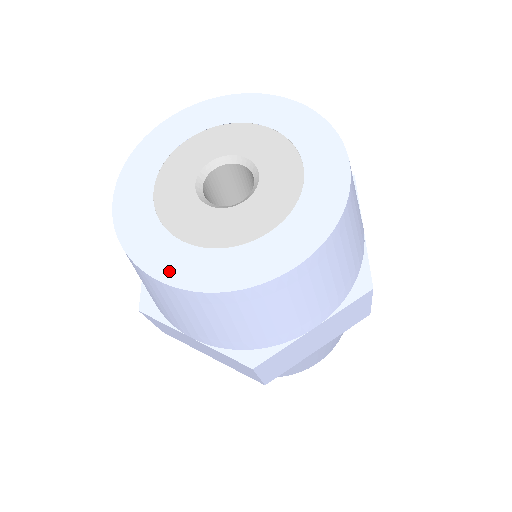
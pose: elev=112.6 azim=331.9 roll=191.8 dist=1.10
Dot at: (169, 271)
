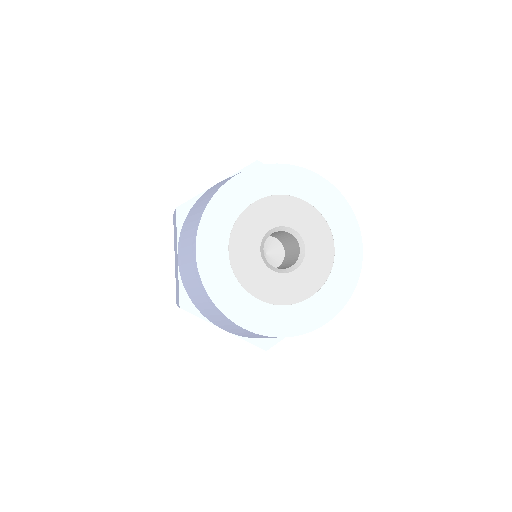
Dot at: (324, 315)
